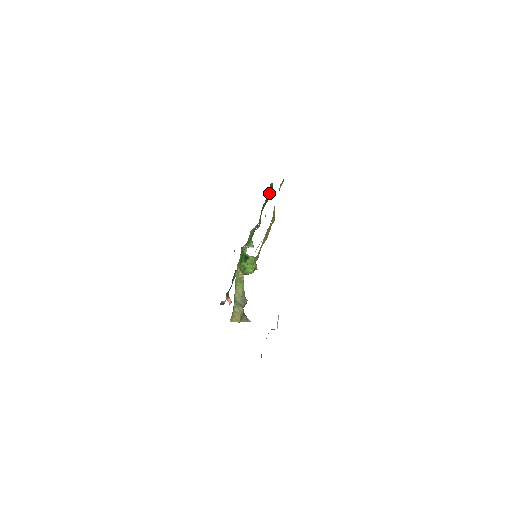
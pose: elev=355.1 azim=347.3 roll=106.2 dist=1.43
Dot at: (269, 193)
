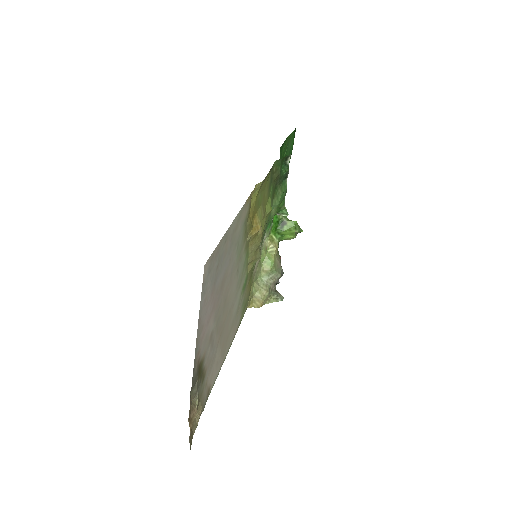
Dot at: (288, 161)
